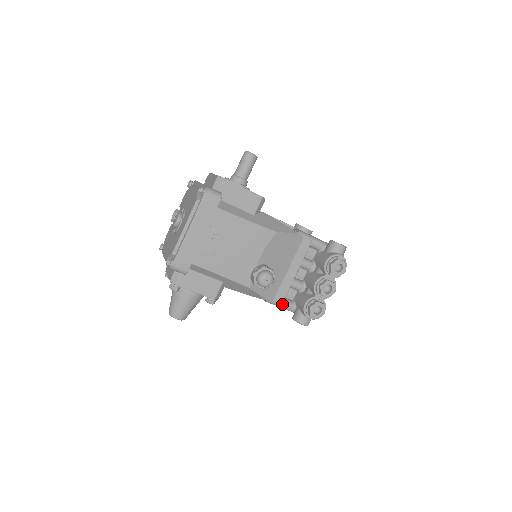
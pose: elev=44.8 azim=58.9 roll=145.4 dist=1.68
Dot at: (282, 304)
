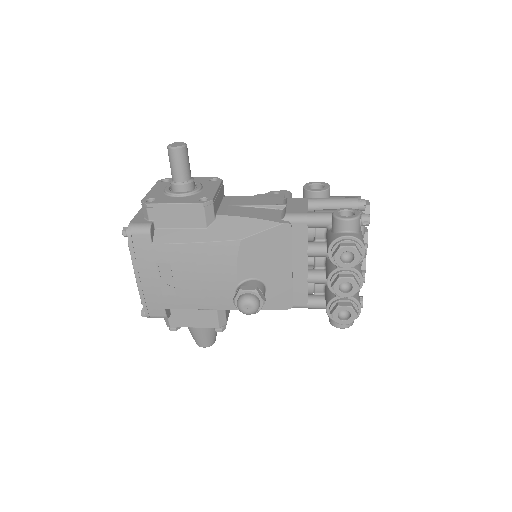
Dot at: (309, 306)
